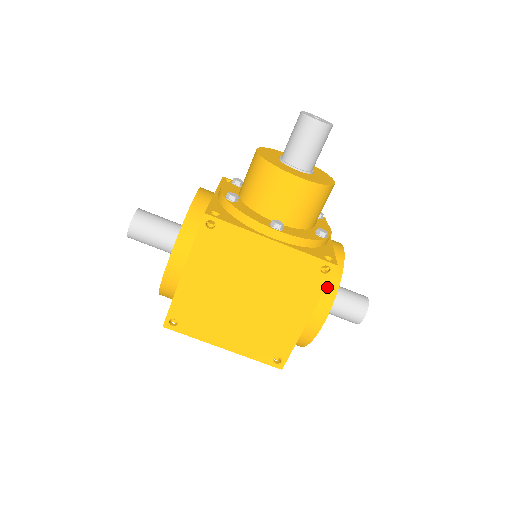
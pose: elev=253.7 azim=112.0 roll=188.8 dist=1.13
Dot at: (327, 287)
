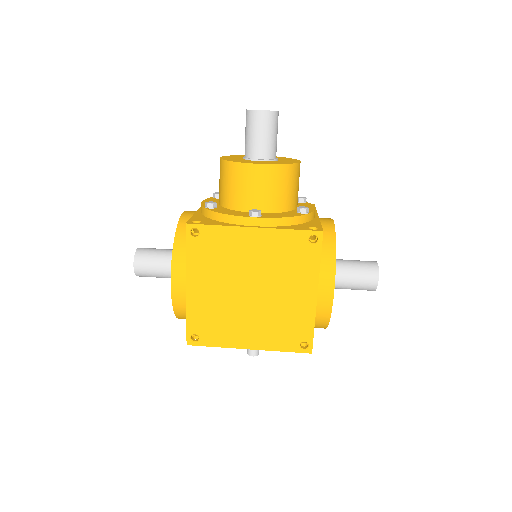
Dot at: (324, 258)
